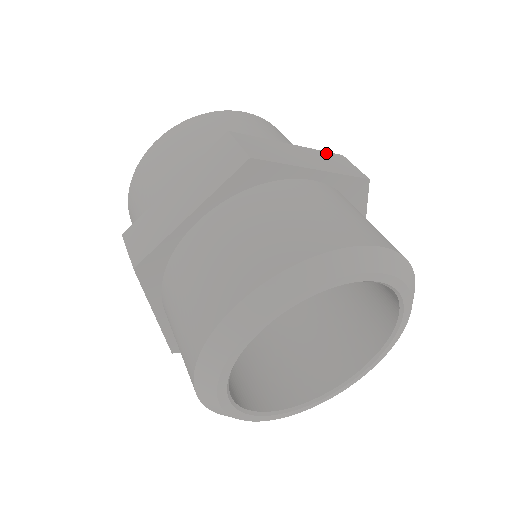
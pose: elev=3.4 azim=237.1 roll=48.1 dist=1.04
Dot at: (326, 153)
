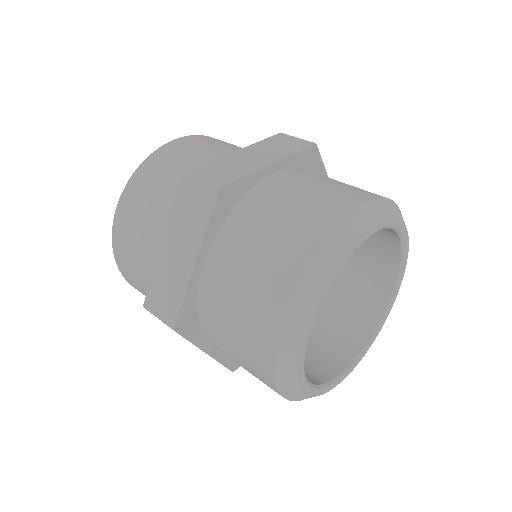
Dot at: occluded
